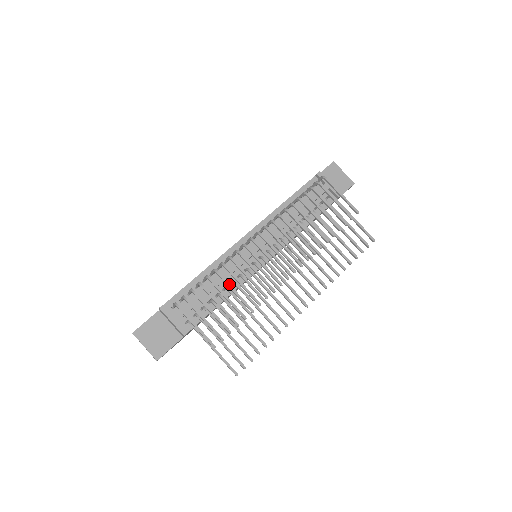
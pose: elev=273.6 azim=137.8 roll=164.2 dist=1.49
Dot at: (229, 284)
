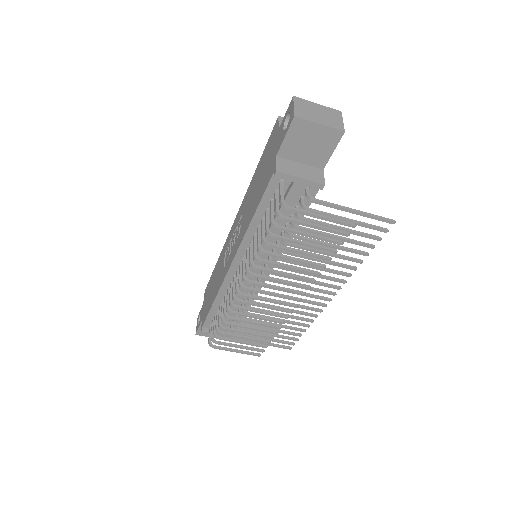
Dot at: (242, 327)
